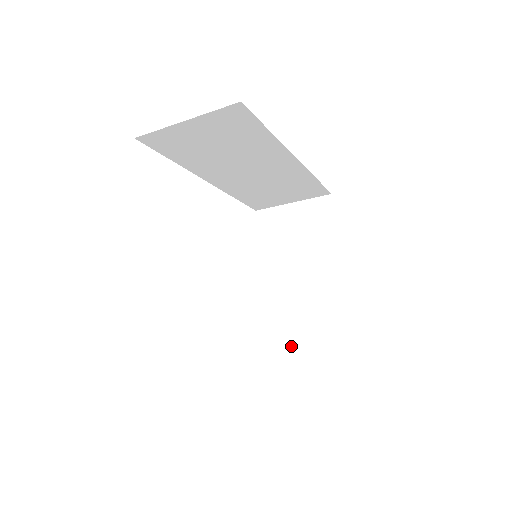
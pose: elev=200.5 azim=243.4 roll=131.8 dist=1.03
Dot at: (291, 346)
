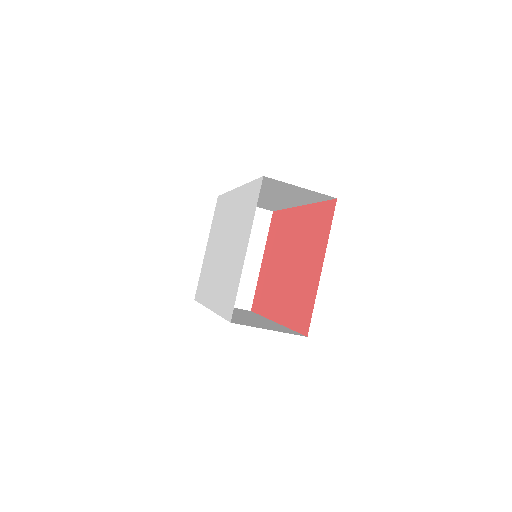
Dot at: occluded
